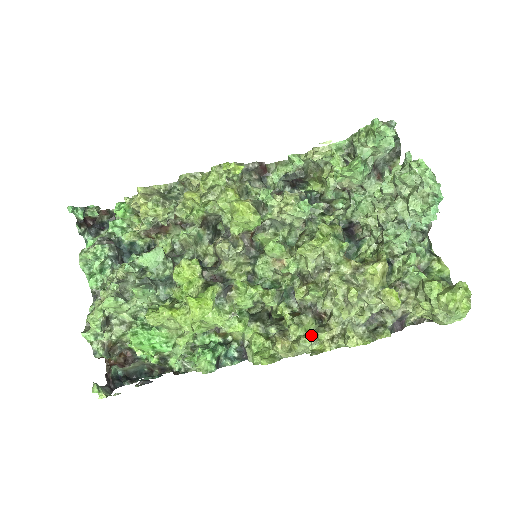
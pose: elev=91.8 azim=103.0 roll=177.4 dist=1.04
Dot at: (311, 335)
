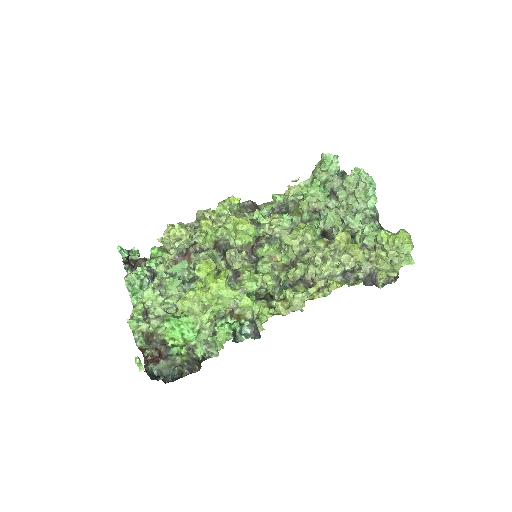
Dot at: occluded
